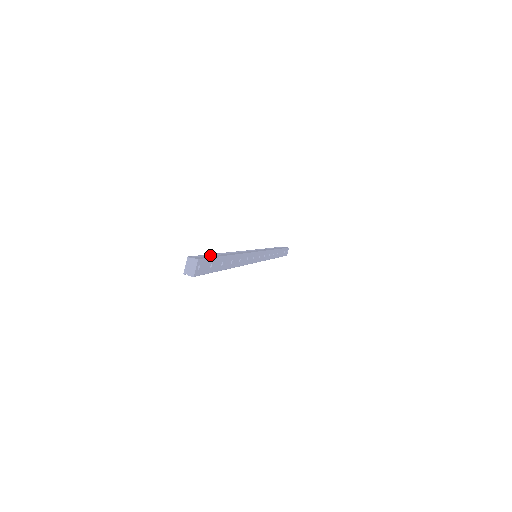
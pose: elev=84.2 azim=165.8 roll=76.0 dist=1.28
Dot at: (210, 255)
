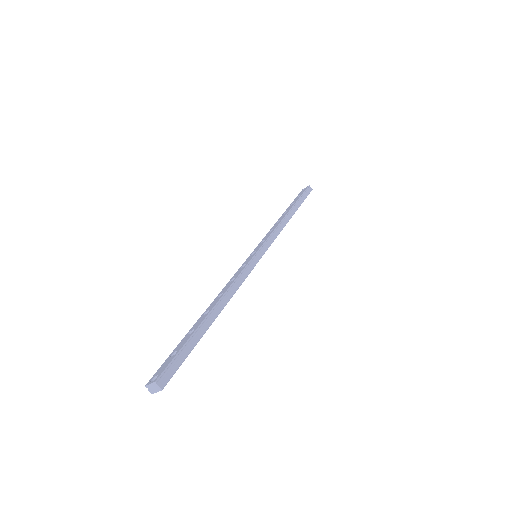
Dot at: (187, 343)
